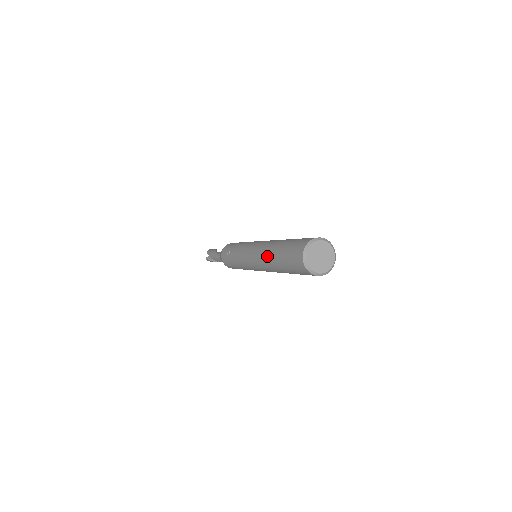
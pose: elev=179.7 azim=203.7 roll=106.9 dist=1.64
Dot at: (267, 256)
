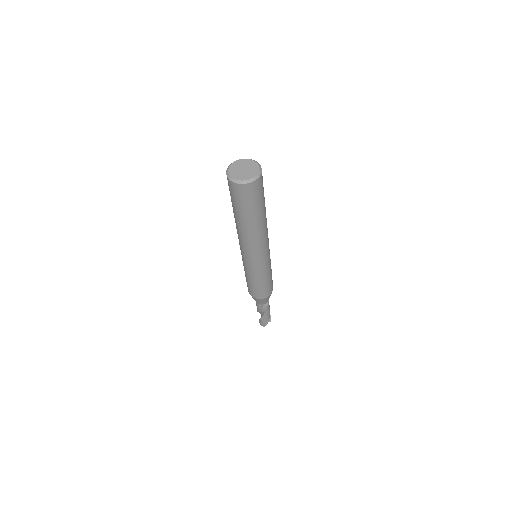
Dot at: occluded
